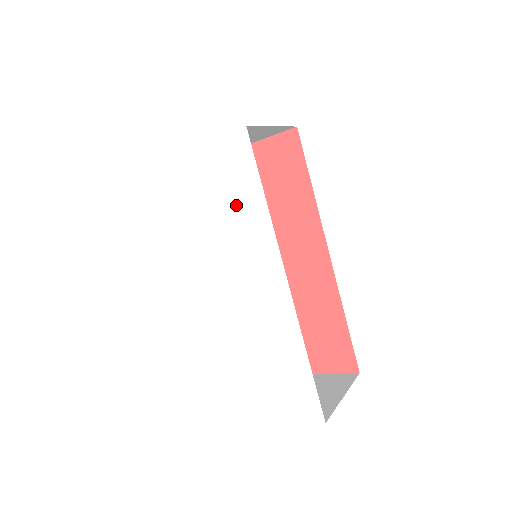
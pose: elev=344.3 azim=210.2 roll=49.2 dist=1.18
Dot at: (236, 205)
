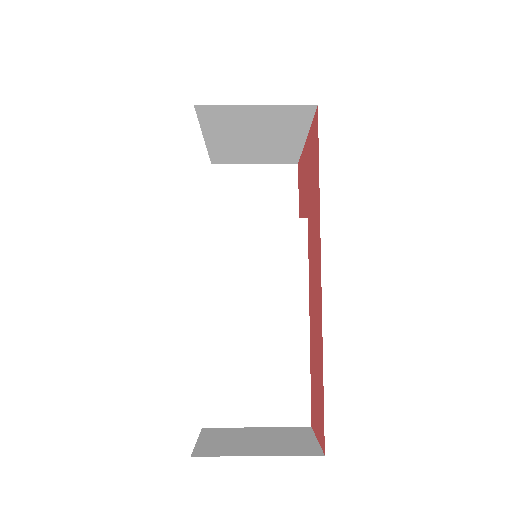
Dot at: occluded
